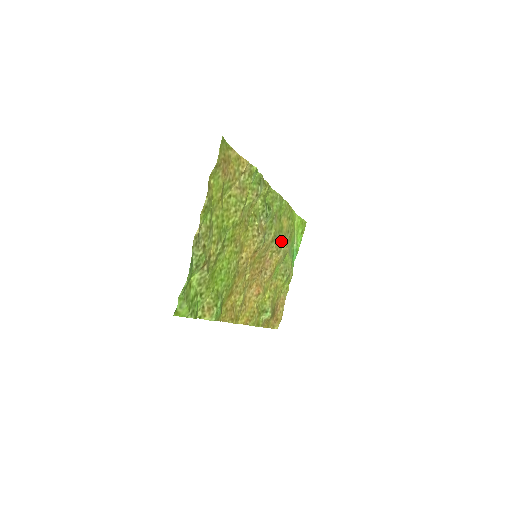
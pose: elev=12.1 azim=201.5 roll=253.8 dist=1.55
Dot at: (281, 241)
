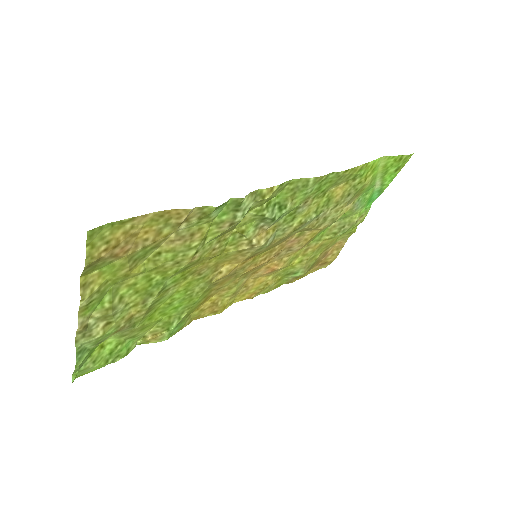
Dot at: (325, 213)
